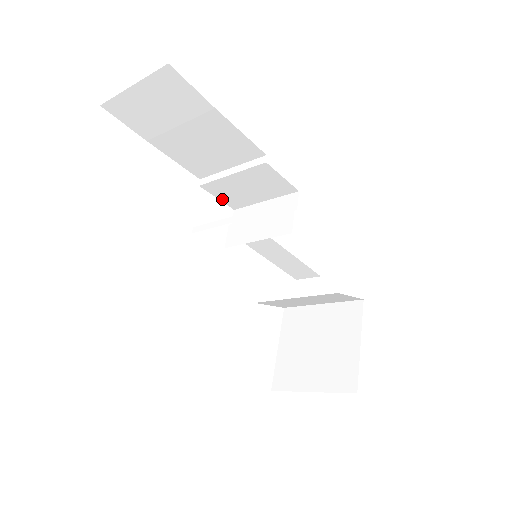
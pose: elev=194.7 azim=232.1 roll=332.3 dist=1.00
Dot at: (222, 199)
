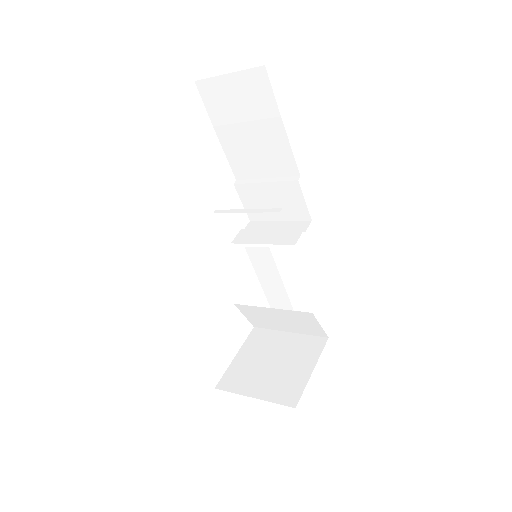
Dot at: (245, 205)
